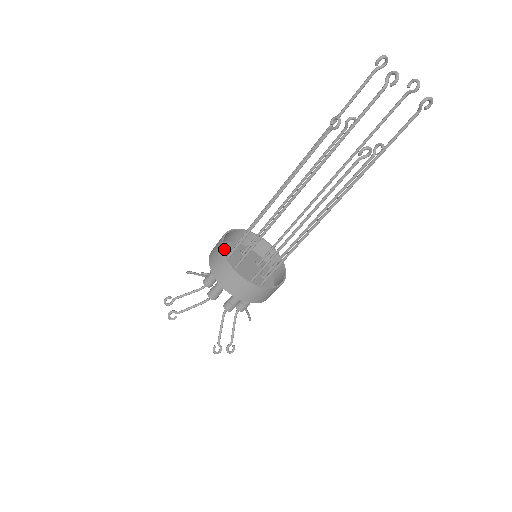
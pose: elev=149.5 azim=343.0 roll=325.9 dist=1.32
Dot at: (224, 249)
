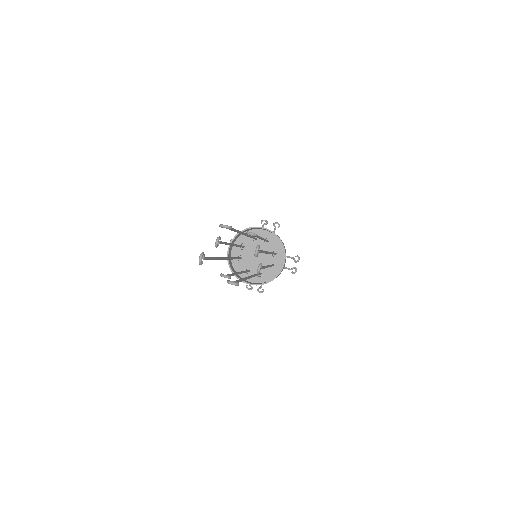
Dot at: (237, 264)
